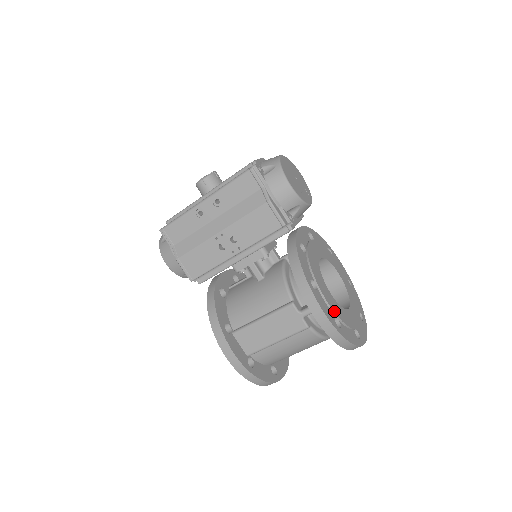
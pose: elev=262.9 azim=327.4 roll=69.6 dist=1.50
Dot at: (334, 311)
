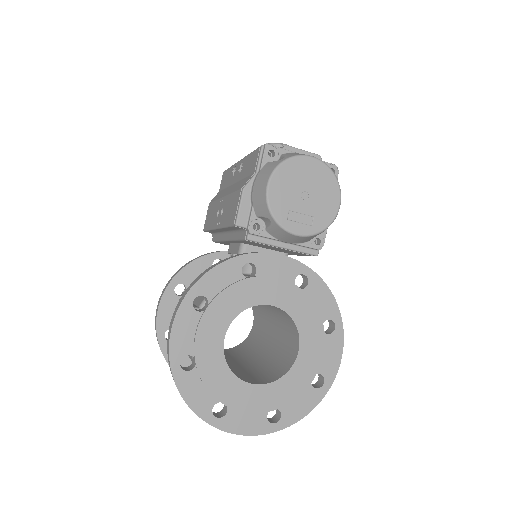
Dot at: (196, 350)
